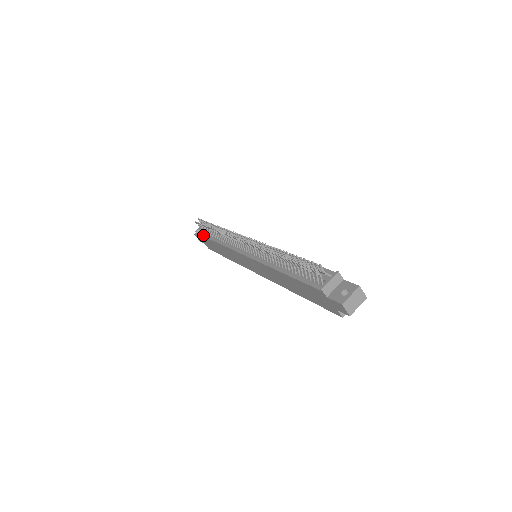
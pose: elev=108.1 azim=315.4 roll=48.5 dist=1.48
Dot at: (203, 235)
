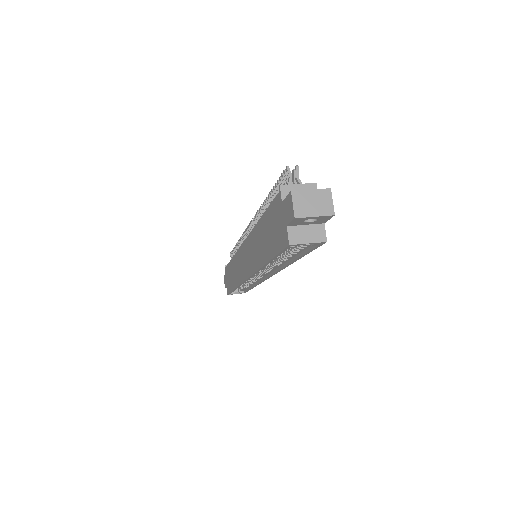
Dot at: occluded
